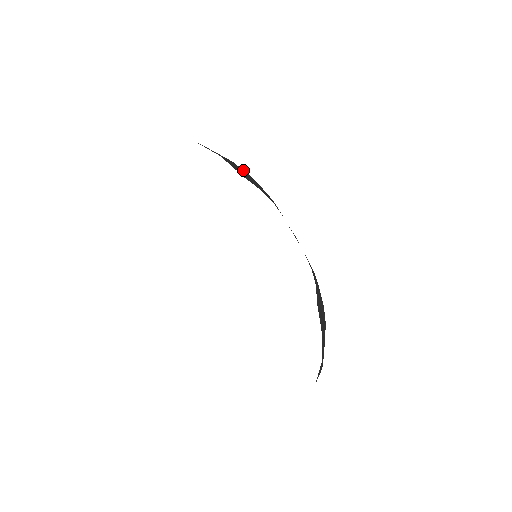
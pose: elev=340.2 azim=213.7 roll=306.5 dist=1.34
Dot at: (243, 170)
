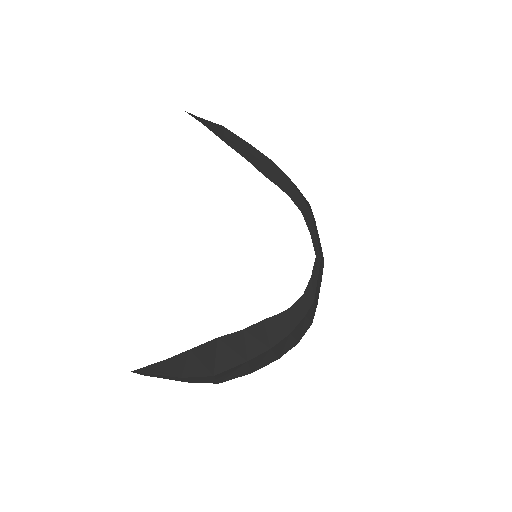
Dot at: (283, 172)
